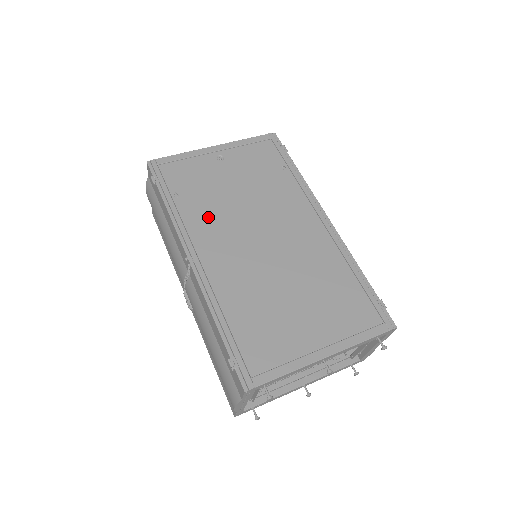
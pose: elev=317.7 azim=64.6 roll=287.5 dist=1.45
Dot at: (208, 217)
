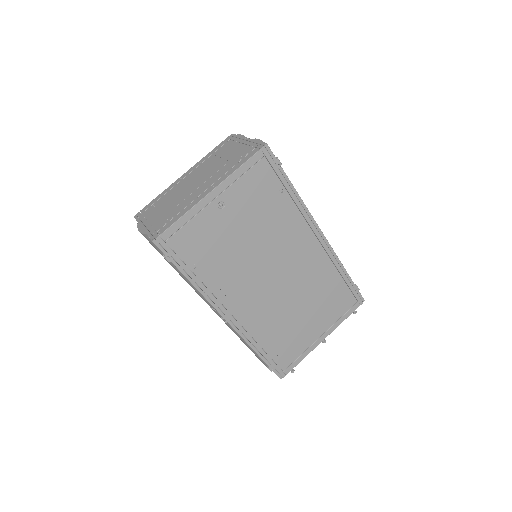
Dot at: (229, 277)
